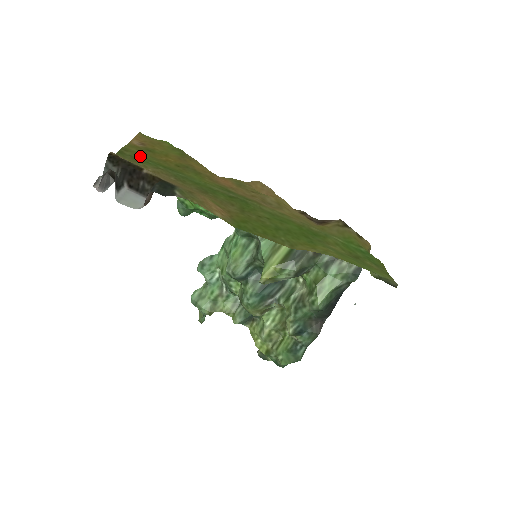
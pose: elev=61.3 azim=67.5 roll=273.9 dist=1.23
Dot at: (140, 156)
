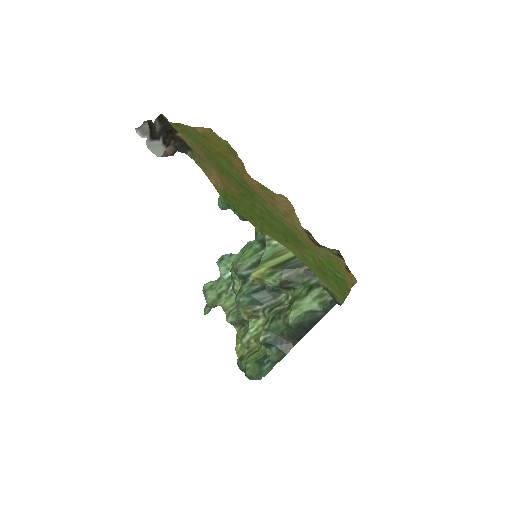
Dot at: (191, 133)
